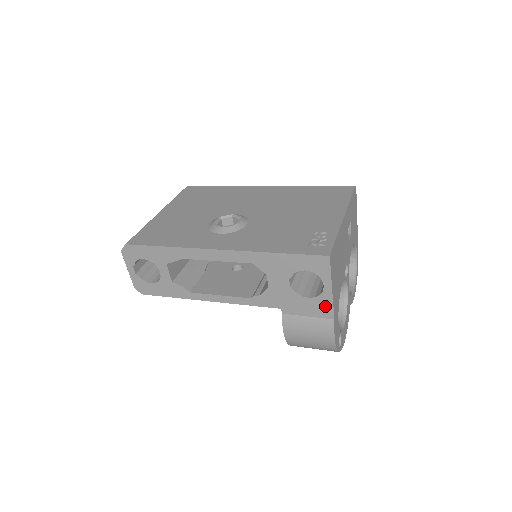
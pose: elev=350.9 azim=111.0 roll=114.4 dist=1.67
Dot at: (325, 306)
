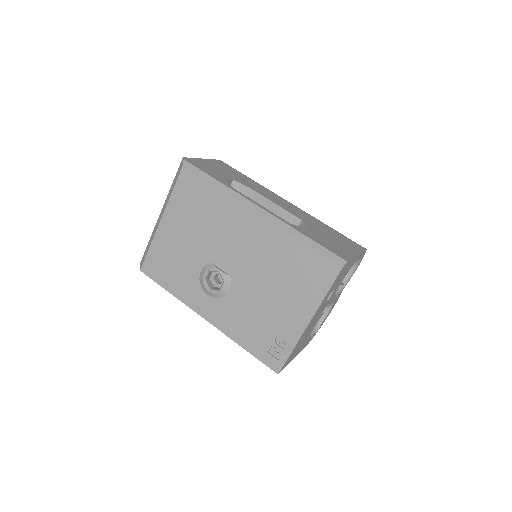
Dot at: occluded
